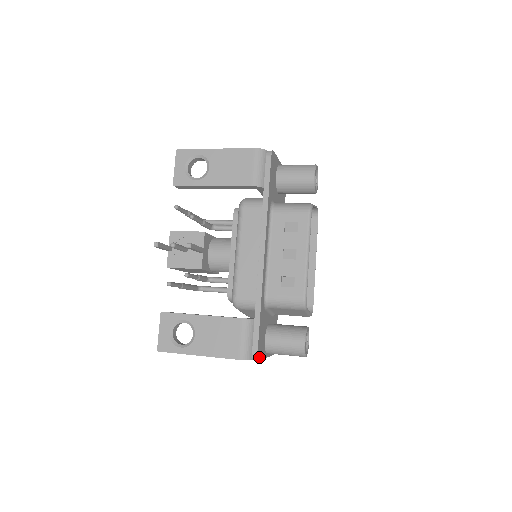
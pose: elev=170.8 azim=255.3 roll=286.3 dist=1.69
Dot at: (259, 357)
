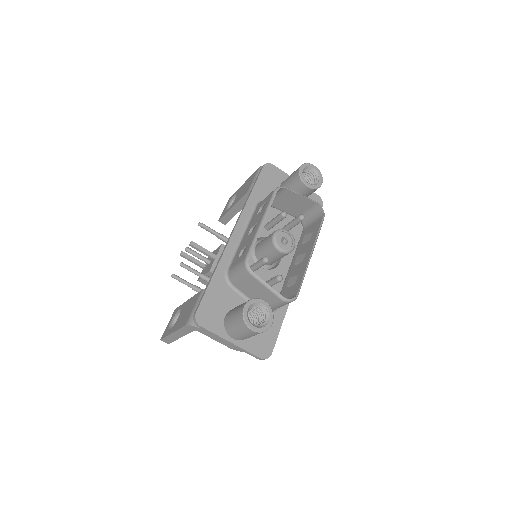
Dot at: (201, 323)
